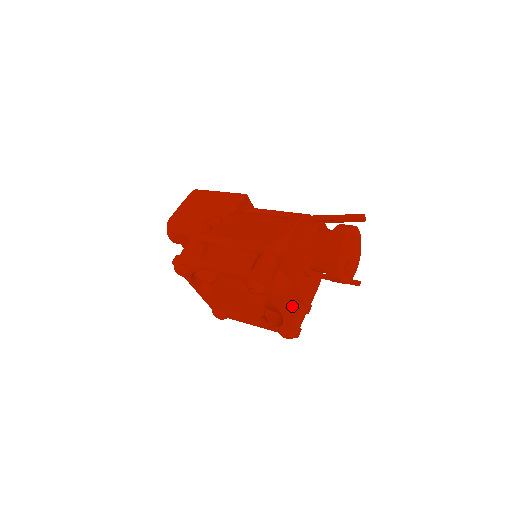
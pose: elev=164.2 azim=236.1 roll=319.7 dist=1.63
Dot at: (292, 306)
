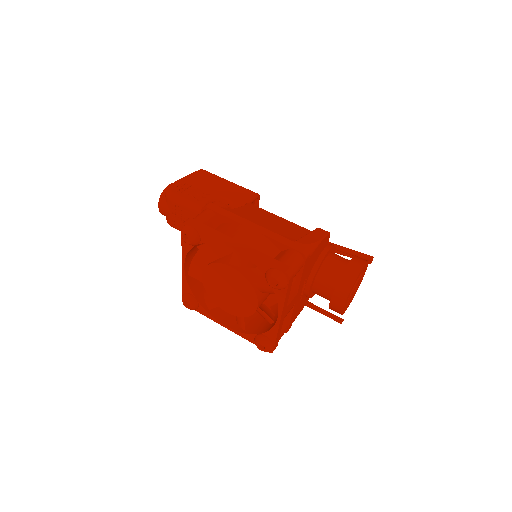
Dot at: occluded
